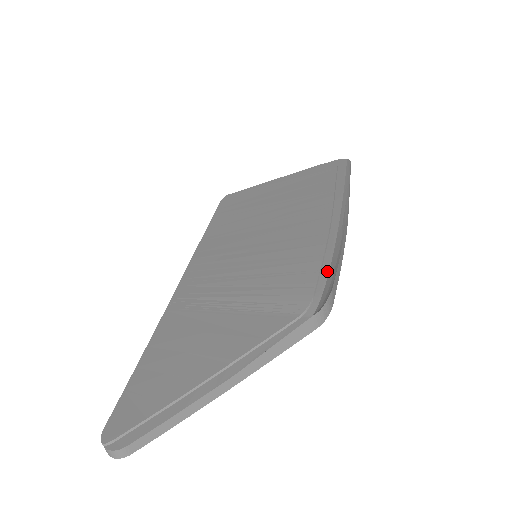
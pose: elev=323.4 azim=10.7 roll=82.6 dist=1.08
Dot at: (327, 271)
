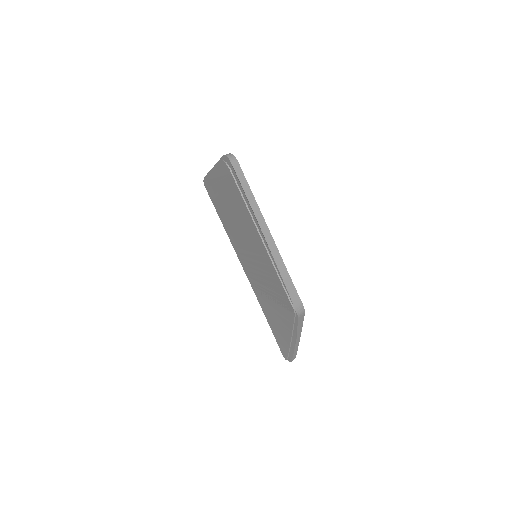
Dot at: occluded
